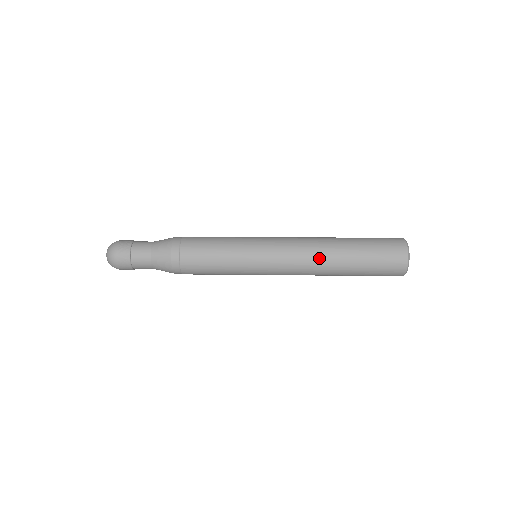
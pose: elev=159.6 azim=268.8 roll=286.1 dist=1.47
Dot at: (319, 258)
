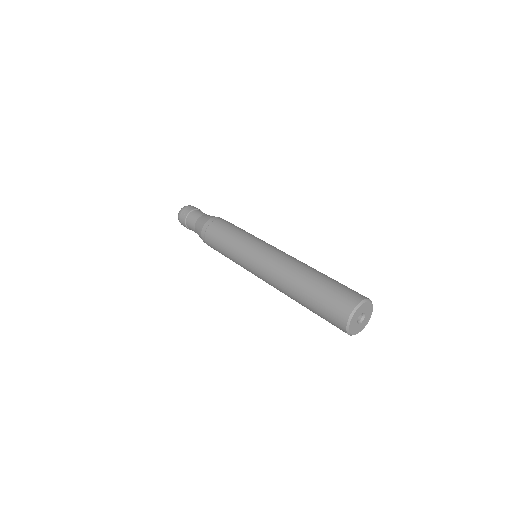
Dot at: (282, 291)
